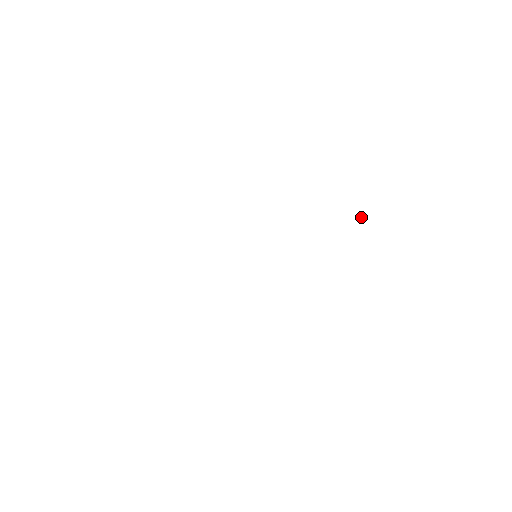
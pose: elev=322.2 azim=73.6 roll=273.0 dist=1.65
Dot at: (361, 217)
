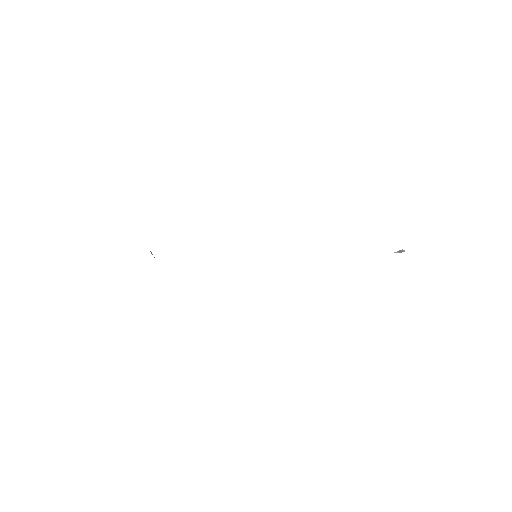
Dot at: (398, 251)
